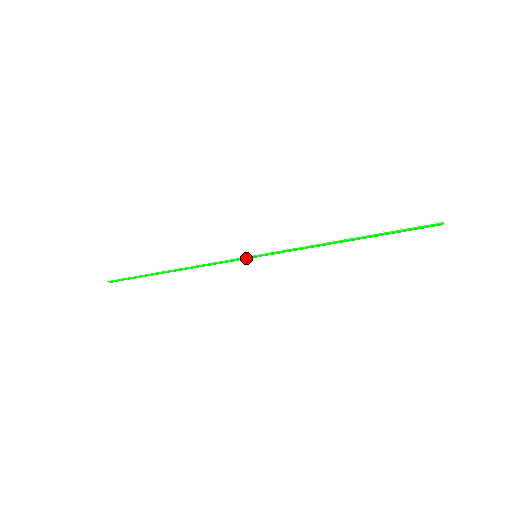
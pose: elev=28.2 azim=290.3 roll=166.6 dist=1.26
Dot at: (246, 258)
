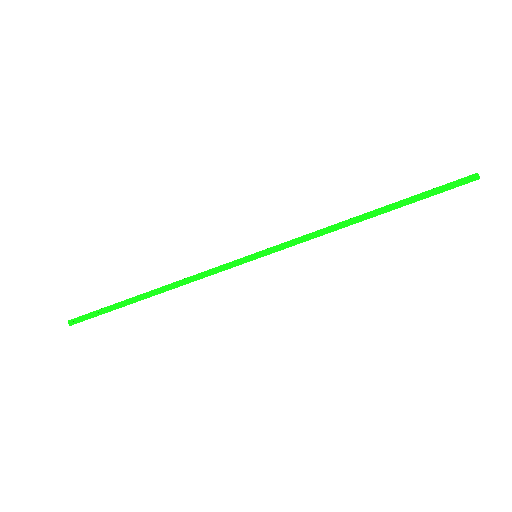
Dot at: (244, 260)
